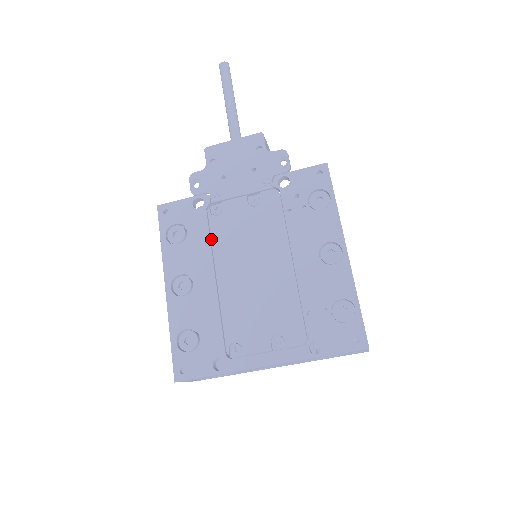
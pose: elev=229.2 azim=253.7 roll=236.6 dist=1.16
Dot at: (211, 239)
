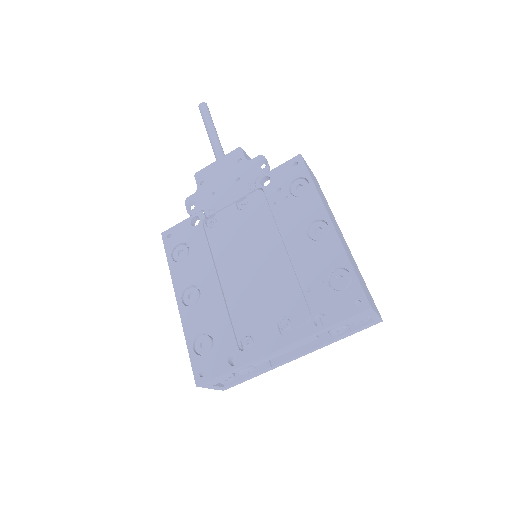
Dot at: (210, 248)
